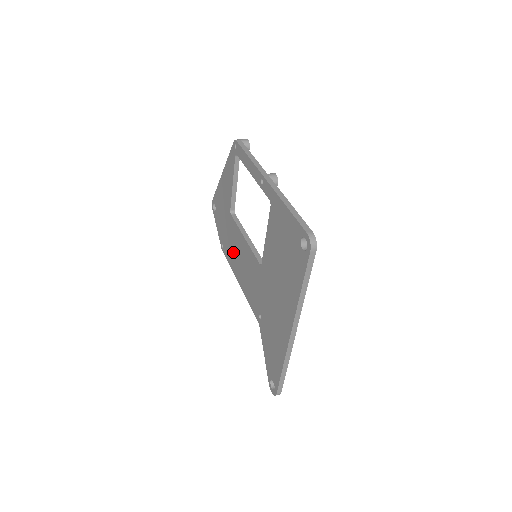
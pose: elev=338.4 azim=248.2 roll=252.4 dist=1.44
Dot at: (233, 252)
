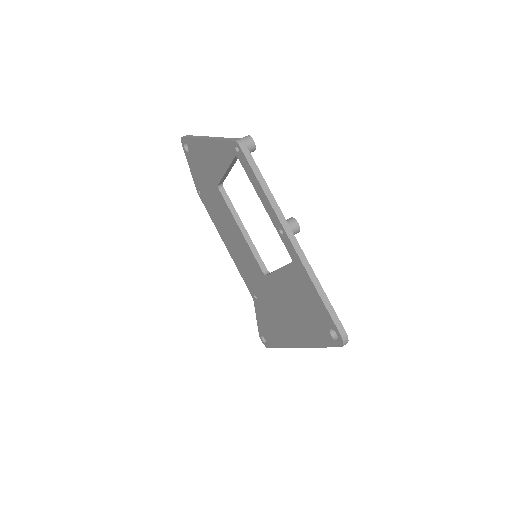
Dot at: (219, 218)
